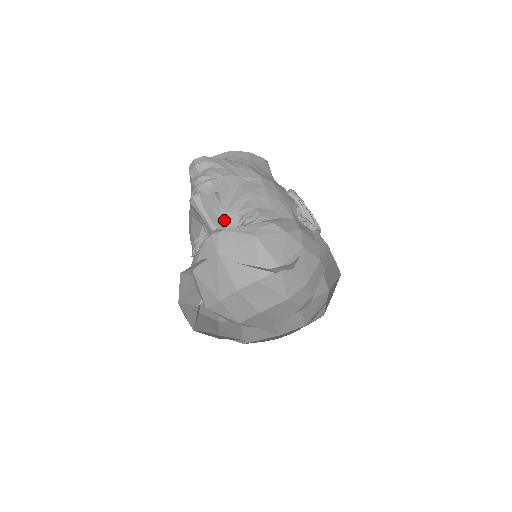
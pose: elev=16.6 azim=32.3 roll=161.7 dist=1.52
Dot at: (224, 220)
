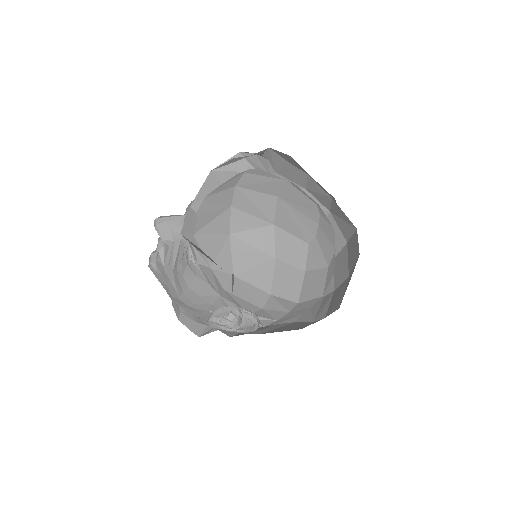
Dot at: occluded
